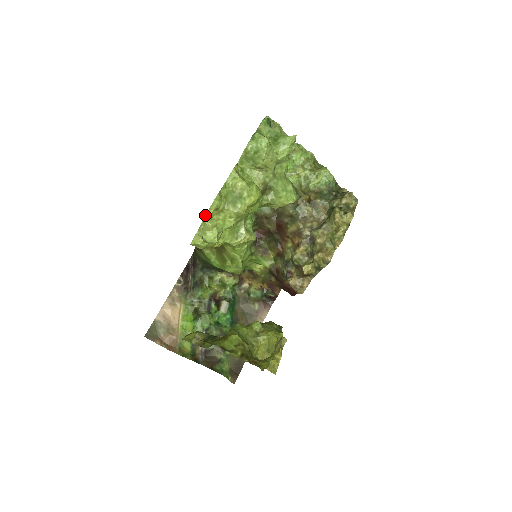
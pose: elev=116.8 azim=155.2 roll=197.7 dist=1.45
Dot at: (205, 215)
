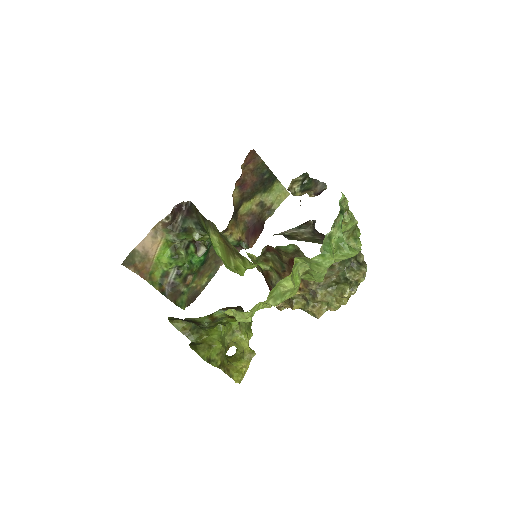
Dot at: (248, 312)
